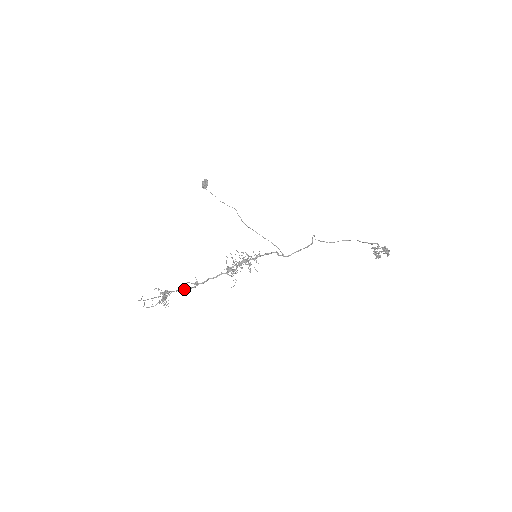
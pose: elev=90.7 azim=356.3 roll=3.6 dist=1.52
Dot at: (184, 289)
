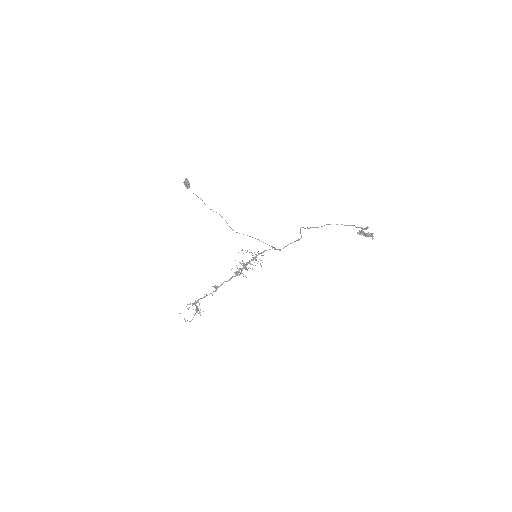
Dot at: (209, 294)
